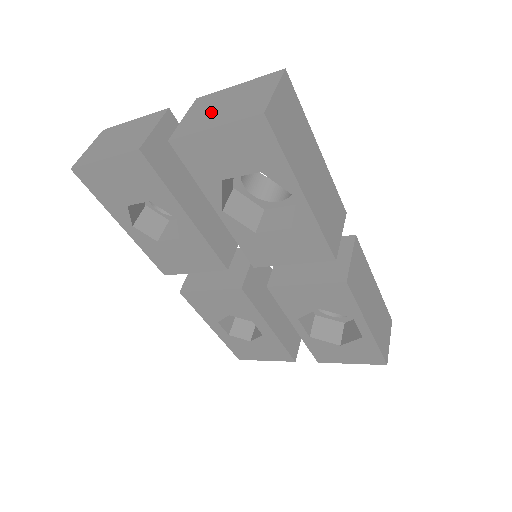
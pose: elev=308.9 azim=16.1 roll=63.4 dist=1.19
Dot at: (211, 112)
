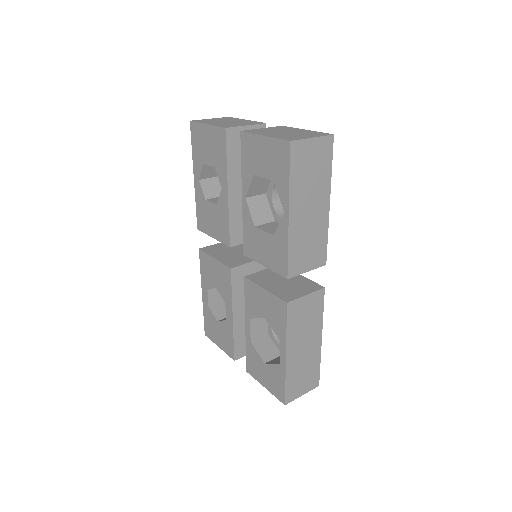
Dot at: (275, 131)
